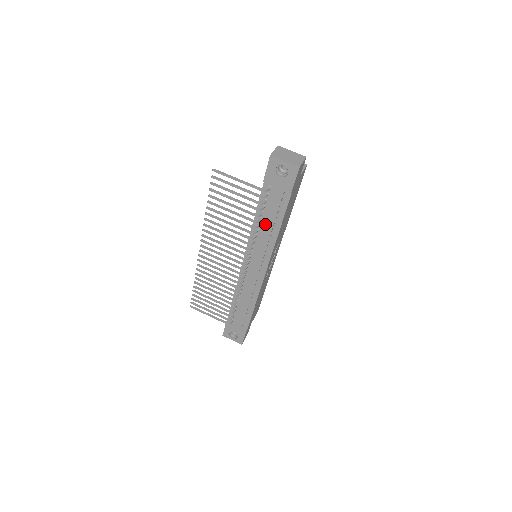
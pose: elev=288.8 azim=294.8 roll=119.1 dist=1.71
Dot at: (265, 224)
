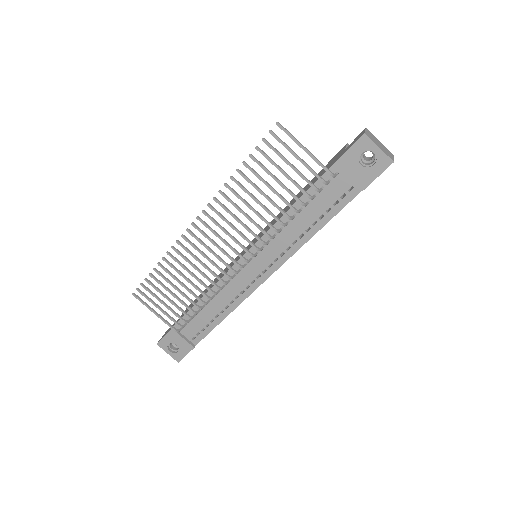
Dot at: (302, 218)
